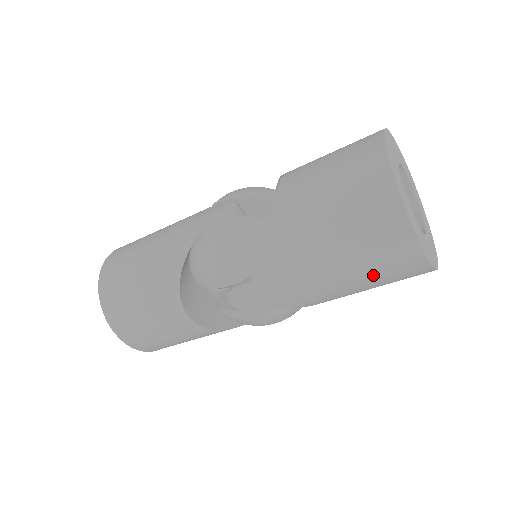
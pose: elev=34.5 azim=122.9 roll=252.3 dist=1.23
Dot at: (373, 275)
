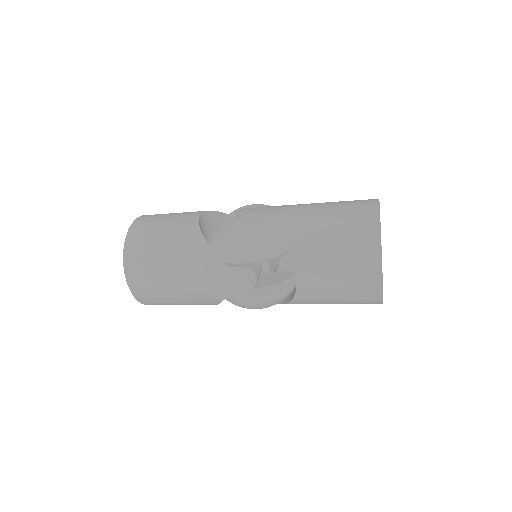
Dot at: occluded
